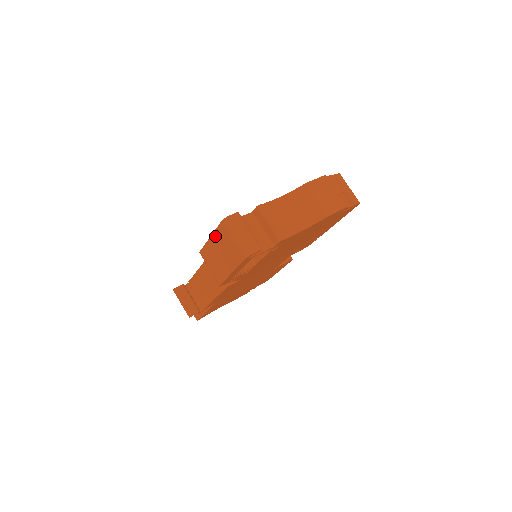
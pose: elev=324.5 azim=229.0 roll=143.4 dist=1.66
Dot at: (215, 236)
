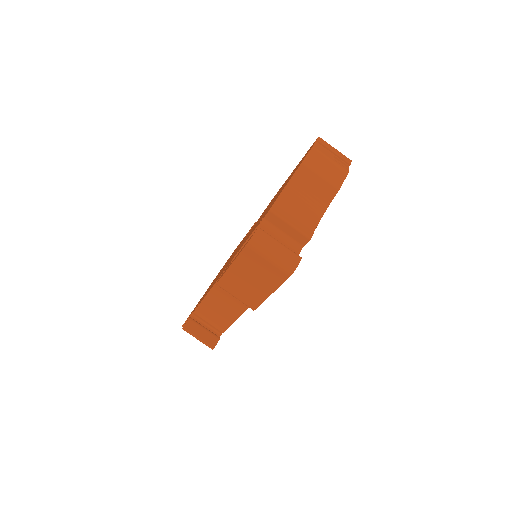
Dot at: (238, 263)
